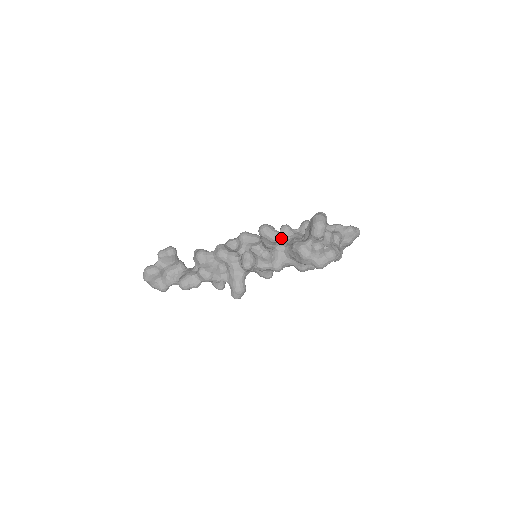
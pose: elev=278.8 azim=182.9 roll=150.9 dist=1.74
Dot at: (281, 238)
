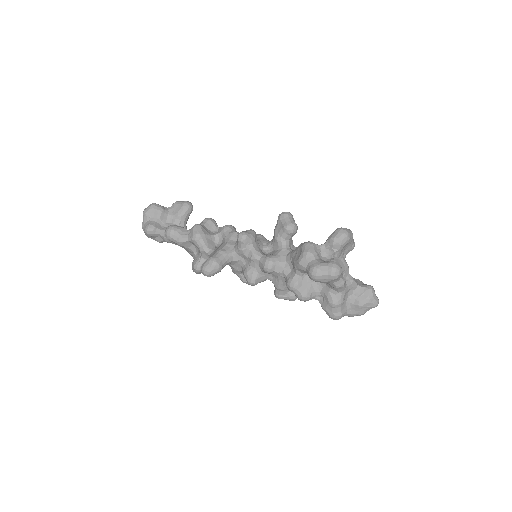
Dot at: (294, 249)
